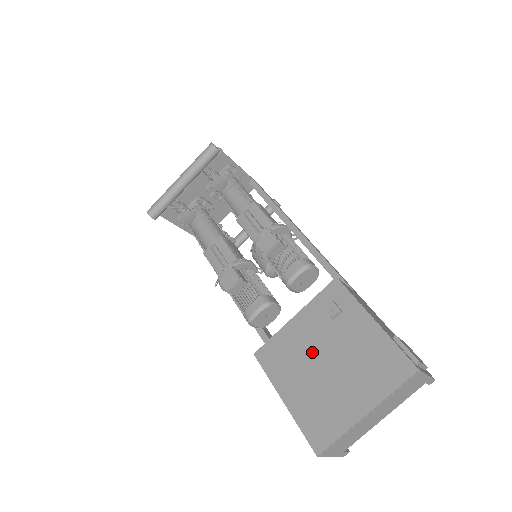
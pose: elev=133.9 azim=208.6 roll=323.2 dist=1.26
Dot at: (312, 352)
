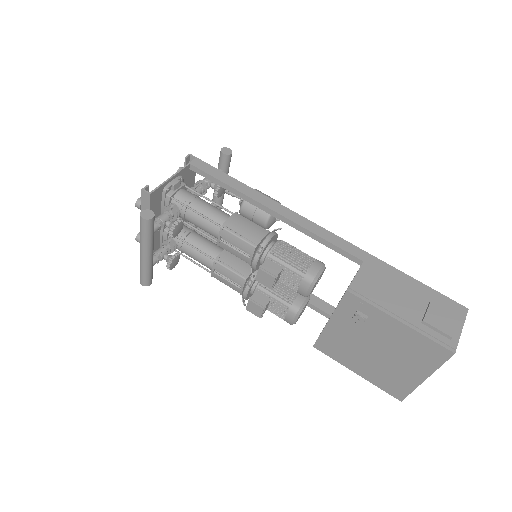
Dot at: (359, 345)
